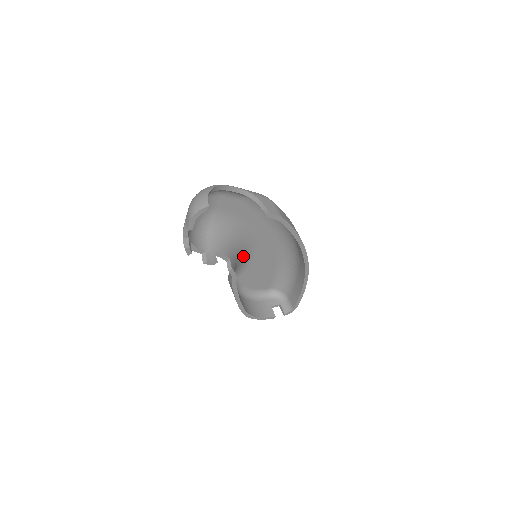
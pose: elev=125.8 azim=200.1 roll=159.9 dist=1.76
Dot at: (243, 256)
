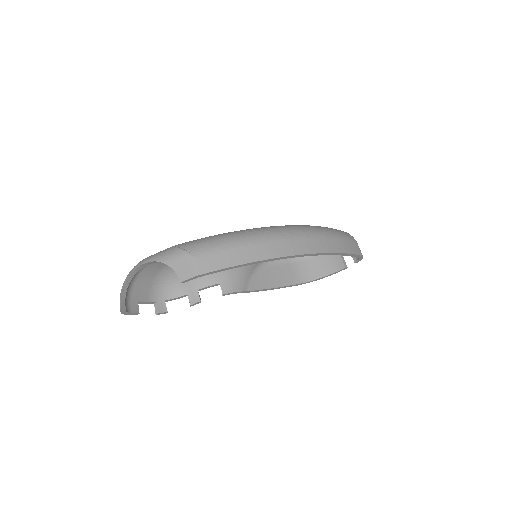
Dot at: occluded
